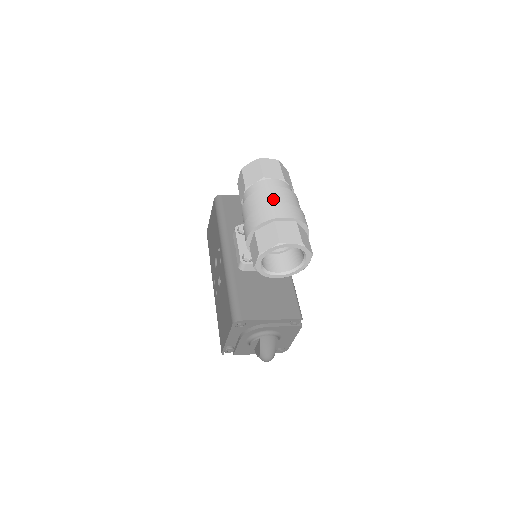
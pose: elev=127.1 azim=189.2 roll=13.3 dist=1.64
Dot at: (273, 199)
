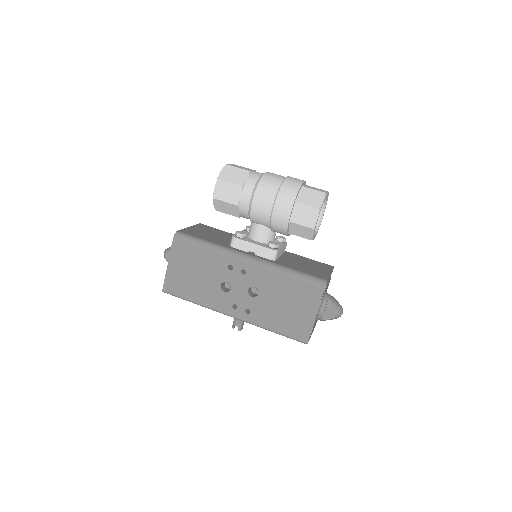
Dot at: (280, 177)
